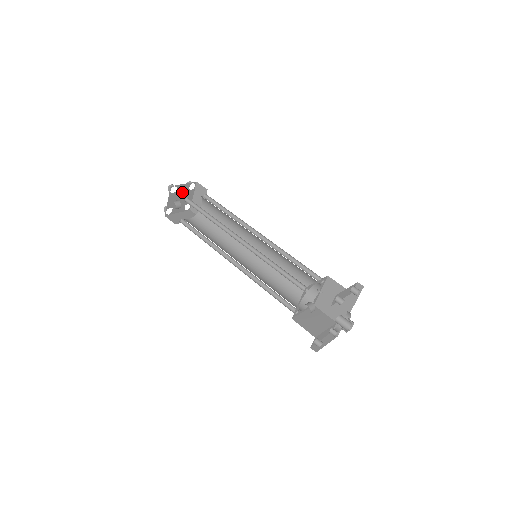
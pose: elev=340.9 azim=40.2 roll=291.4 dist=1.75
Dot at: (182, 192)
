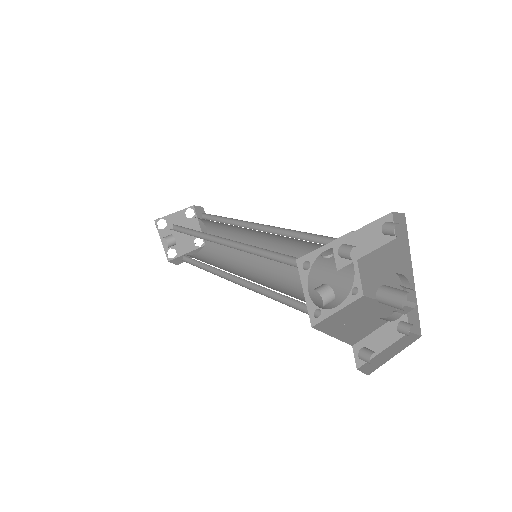
Dot at: (178, 224)
